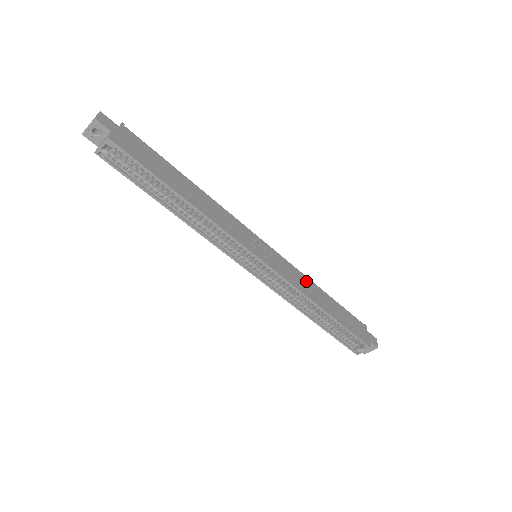
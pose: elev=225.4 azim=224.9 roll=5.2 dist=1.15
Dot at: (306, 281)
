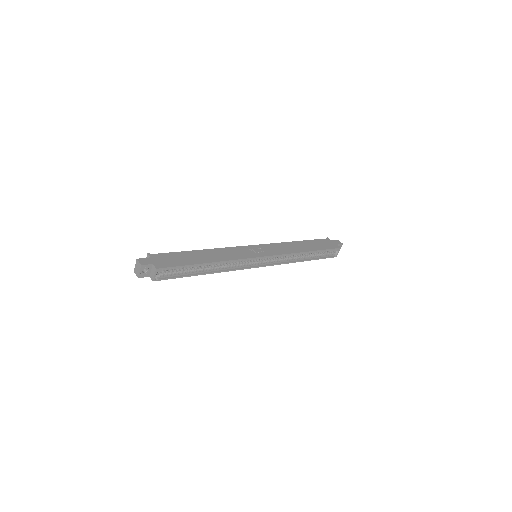
Dot at: (287, 245)
